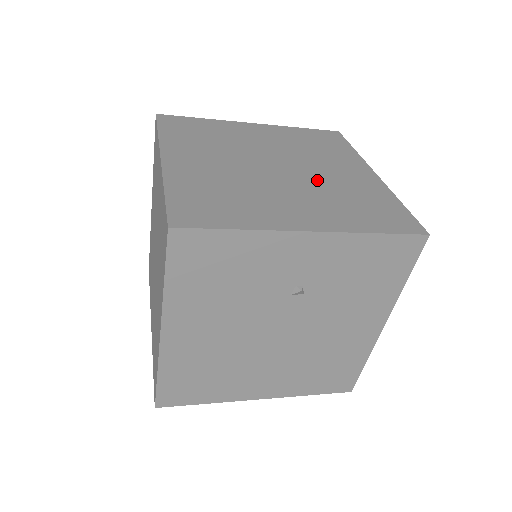
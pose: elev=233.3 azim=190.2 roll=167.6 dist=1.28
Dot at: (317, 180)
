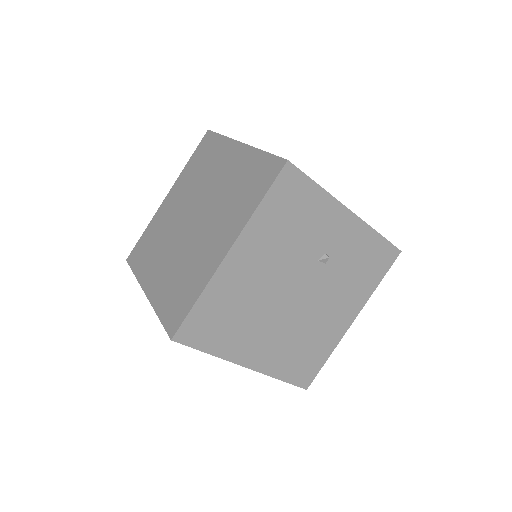
Dot at: occluded
